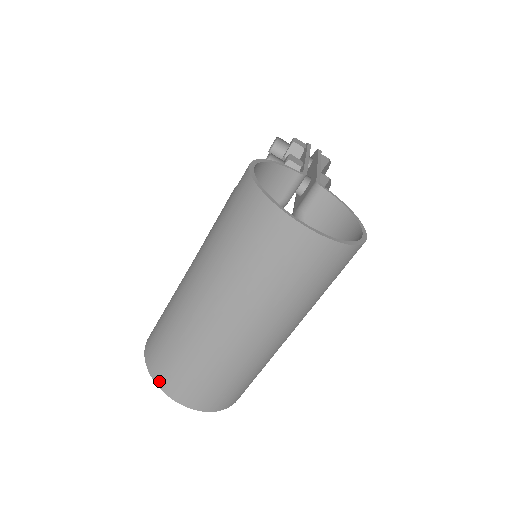
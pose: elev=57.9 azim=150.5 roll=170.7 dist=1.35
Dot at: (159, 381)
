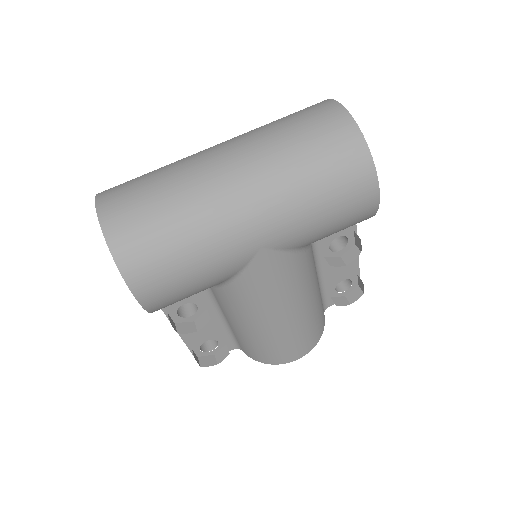
Dot at: (103, 191)
